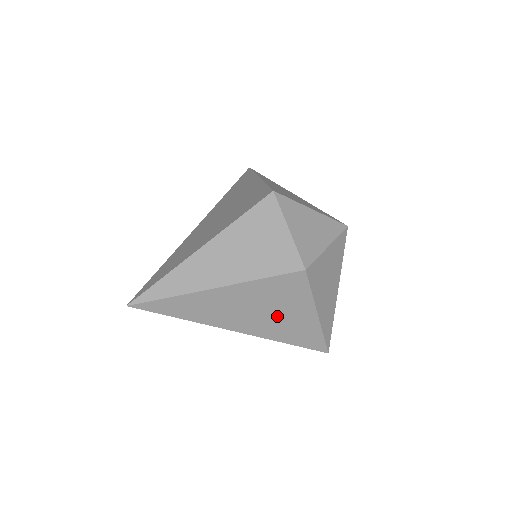
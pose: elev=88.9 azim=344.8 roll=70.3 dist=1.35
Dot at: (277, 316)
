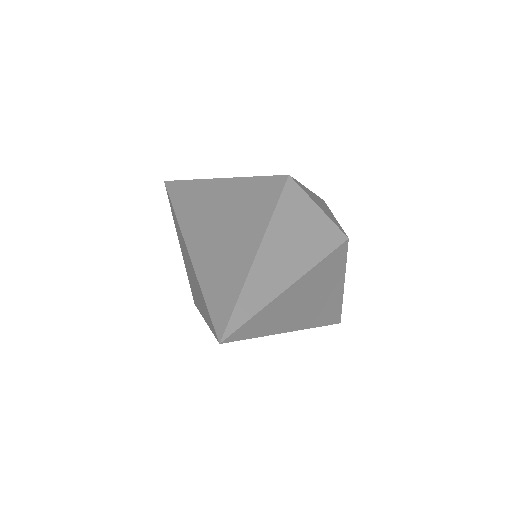
Dot at: (322, 298)
